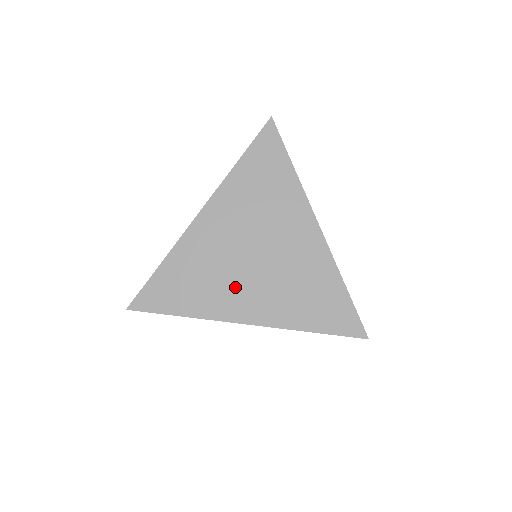
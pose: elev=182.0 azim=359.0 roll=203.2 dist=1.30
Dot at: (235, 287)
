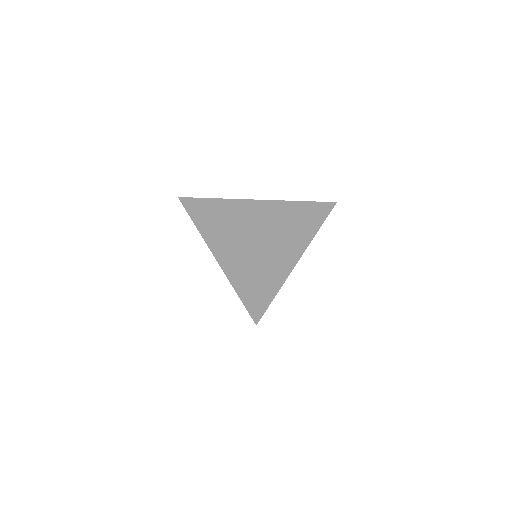
Dot at: (231, 237)
